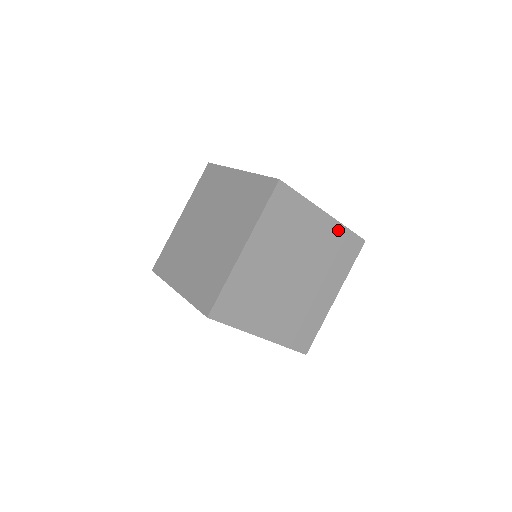
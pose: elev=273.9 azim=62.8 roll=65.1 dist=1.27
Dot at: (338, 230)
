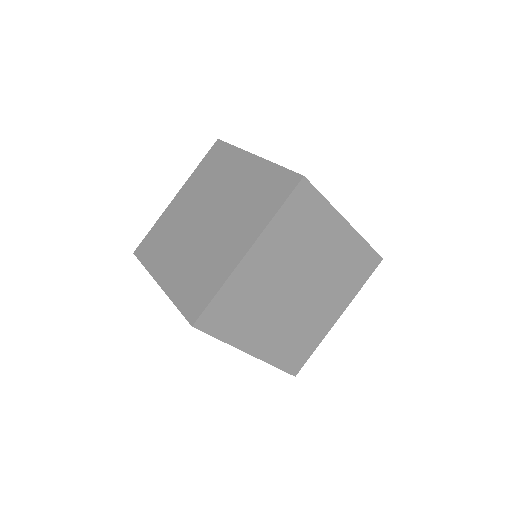
Dot at: (357, 243)
